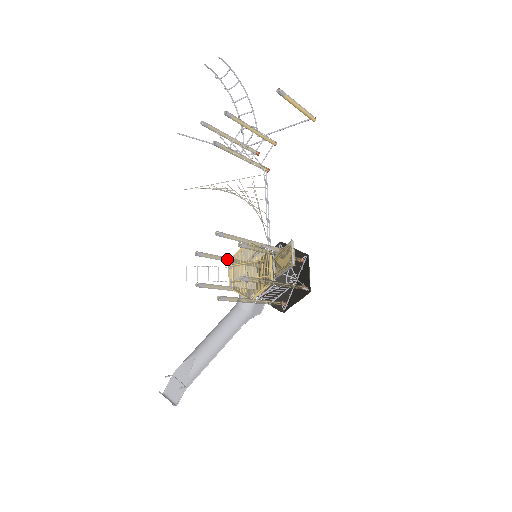
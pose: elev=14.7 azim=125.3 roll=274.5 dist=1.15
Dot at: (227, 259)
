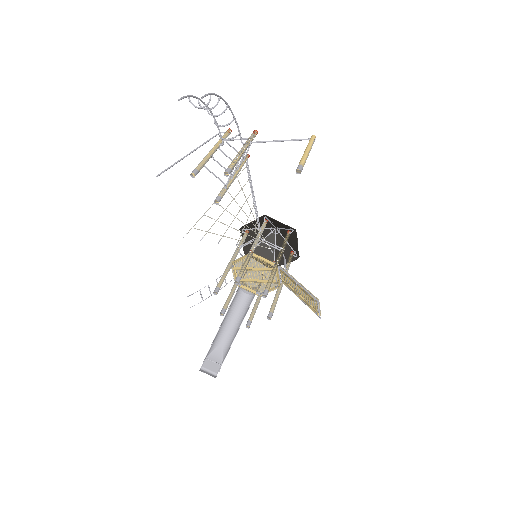
Dot at: (231, 267)
